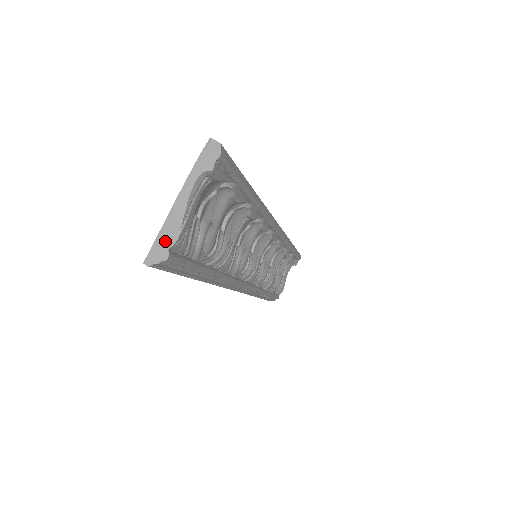
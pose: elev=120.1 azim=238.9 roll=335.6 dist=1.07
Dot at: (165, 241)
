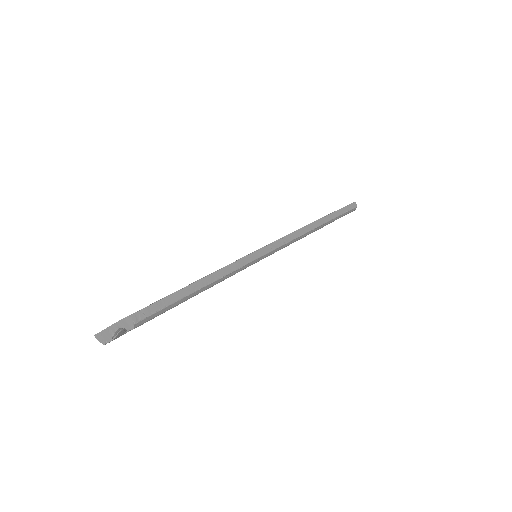
Dot at: (104, 337)
